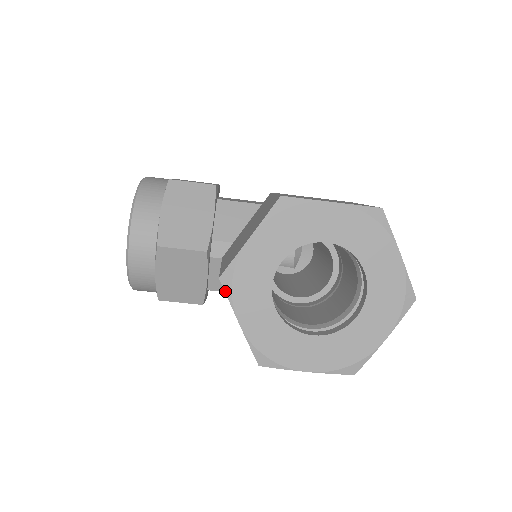
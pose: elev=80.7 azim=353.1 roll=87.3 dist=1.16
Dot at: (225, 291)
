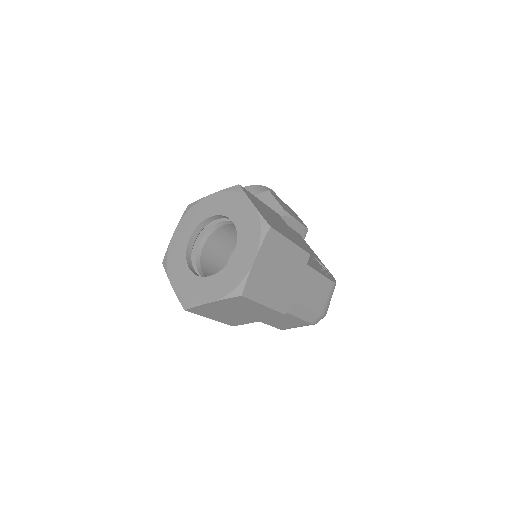
Dot at: (184, 213)
